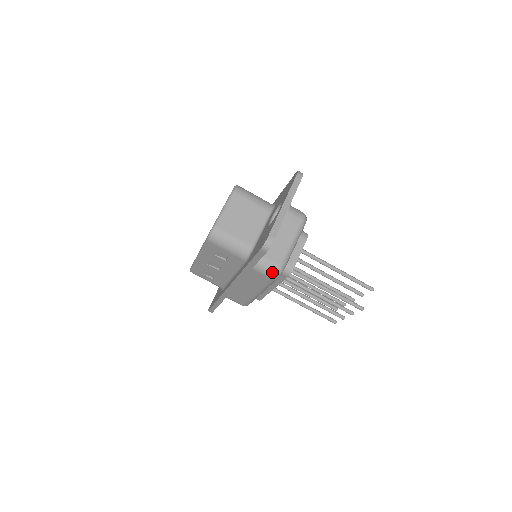
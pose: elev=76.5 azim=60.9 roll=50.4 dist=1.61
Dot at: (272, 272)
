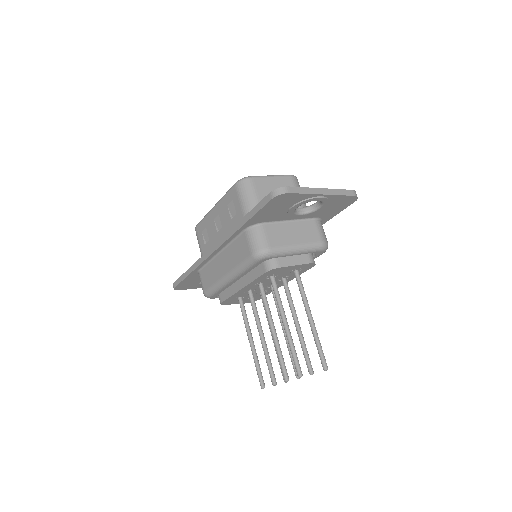
Dot at: (258, 247)
